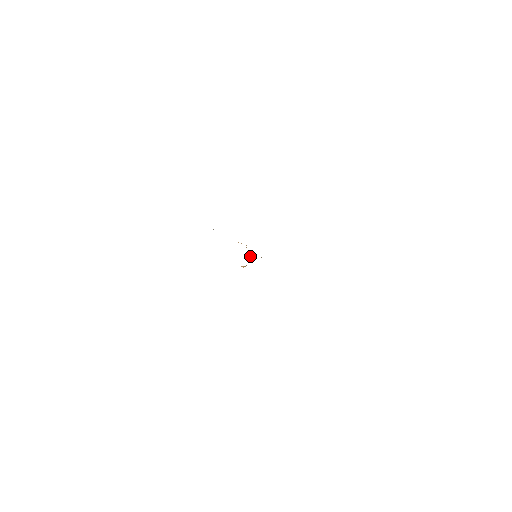
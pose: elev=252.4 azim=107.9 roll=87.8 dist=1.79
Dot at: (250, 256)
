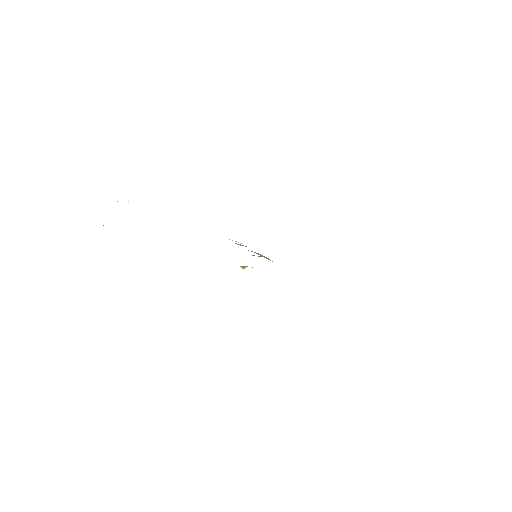
Dot at: occluded
